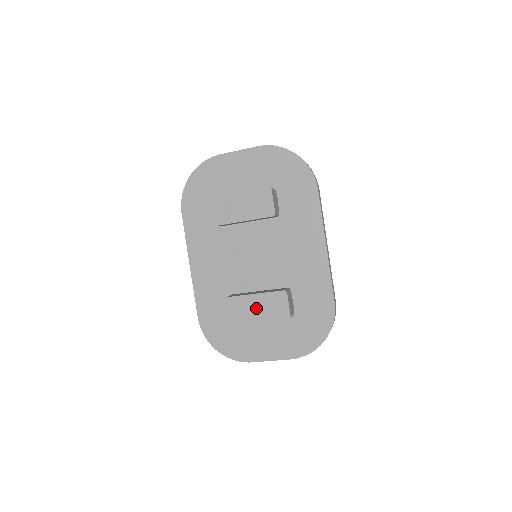
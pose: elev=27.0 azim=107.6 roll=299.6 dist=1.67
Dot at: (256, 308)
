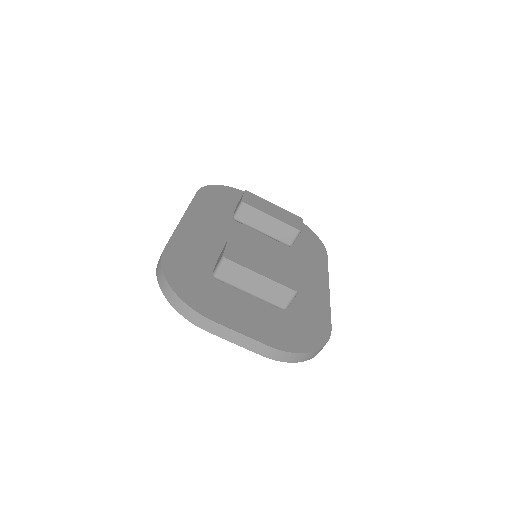
Dot at: (262, 264)
